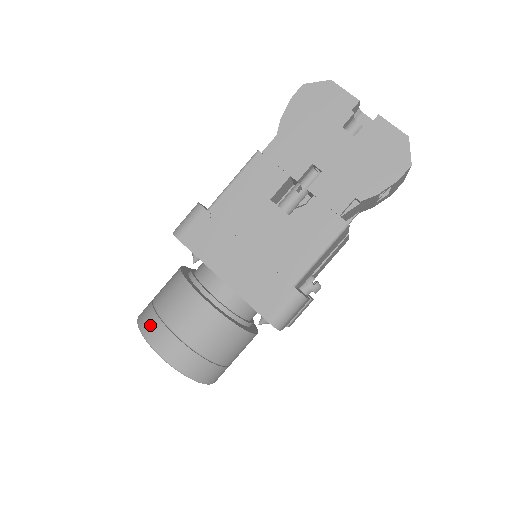
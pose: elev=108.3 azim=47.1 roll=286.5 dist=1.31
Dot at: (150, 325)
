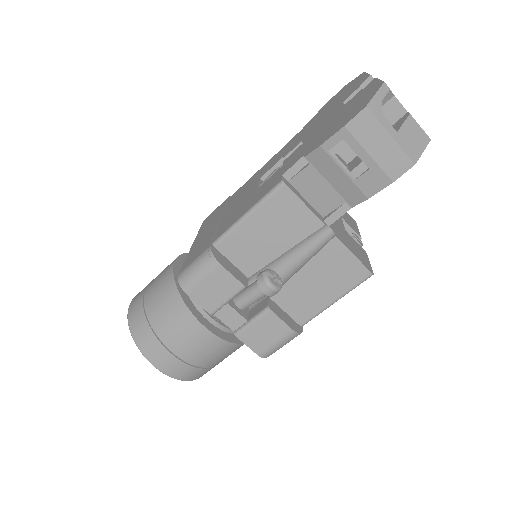
Dot at: occluded
